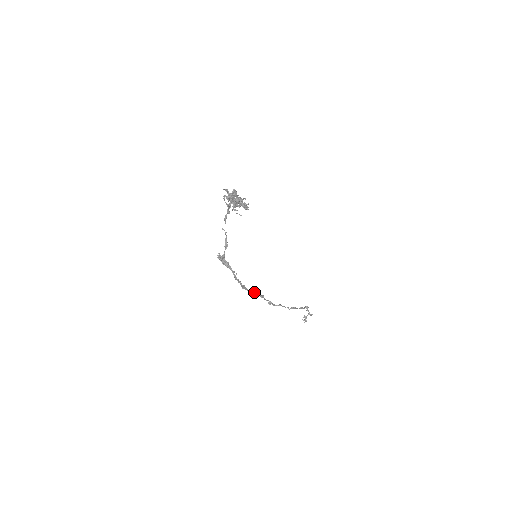
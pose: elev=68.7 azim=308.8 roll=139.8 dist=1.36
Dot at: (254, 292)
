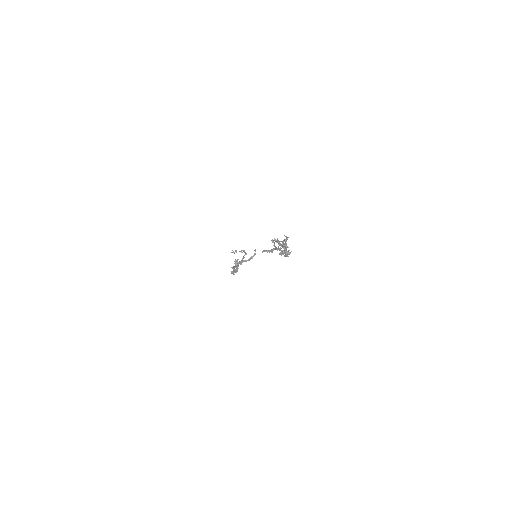
Dot at: occluded
